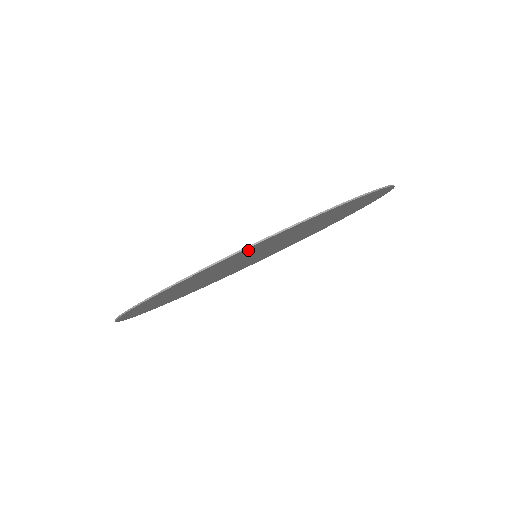
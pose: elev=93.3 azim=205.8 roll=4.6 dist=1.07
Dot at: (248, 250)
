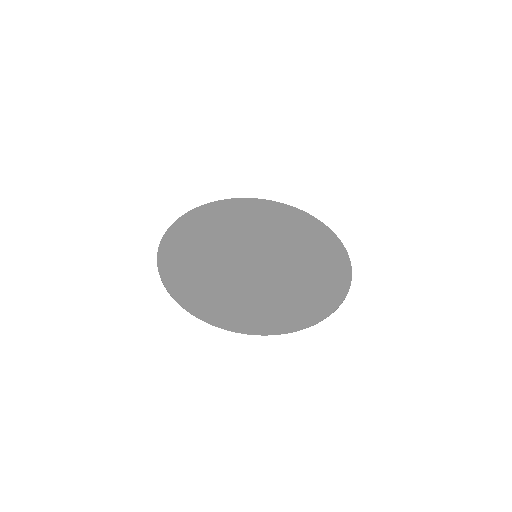
Dot at: (277, 321)
